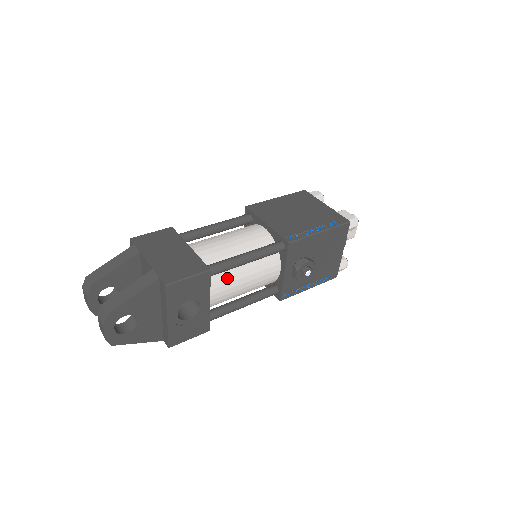
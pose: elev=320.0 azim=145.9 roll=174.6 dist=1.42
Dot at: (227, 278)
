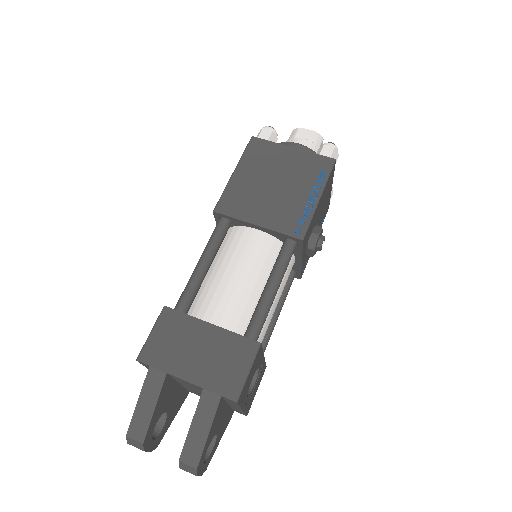
Dot at: occluded
